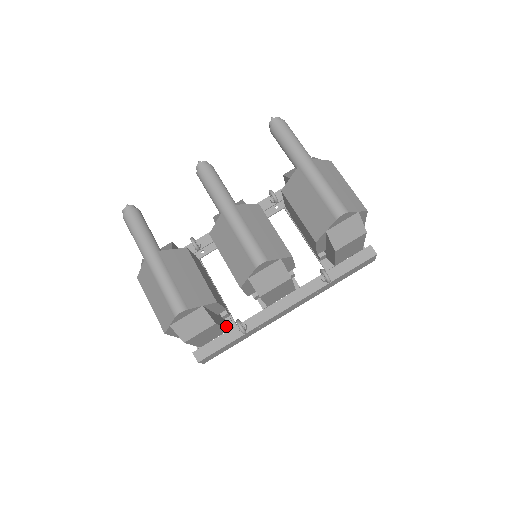
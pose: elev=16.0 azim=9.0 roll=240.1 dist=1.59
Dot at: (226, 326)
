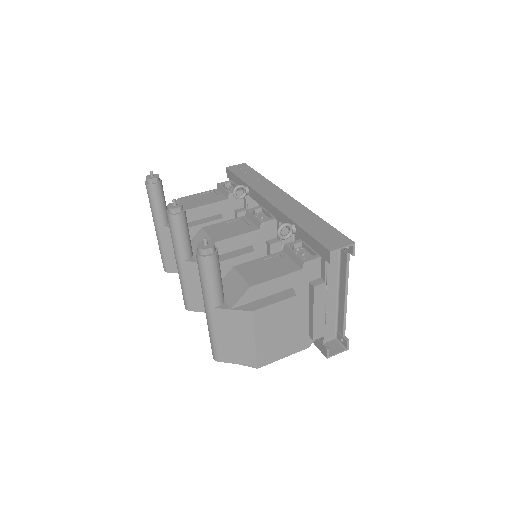
Dot at: occluded
